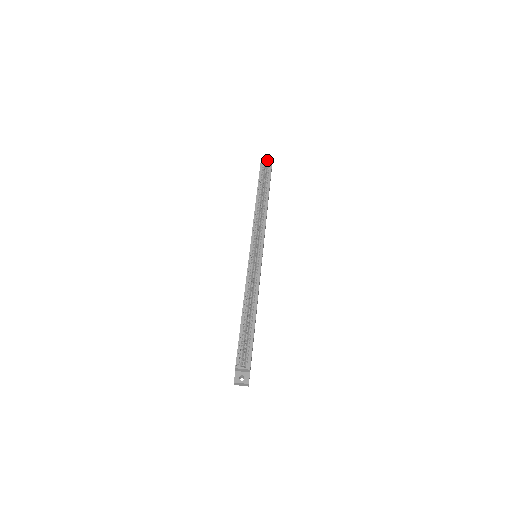
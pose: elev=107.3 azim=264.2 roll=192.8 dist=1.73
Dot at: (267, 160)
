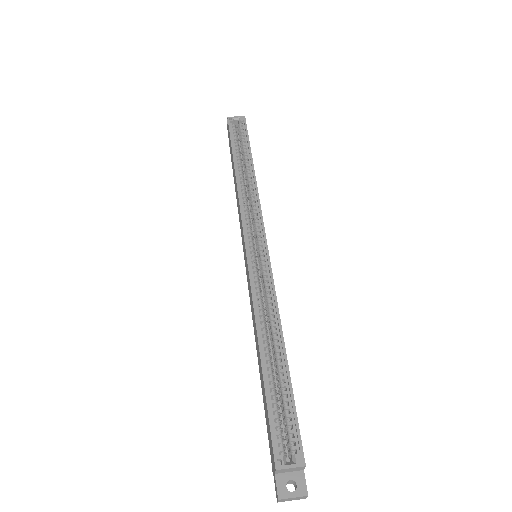
Dot at: (237, 116)
